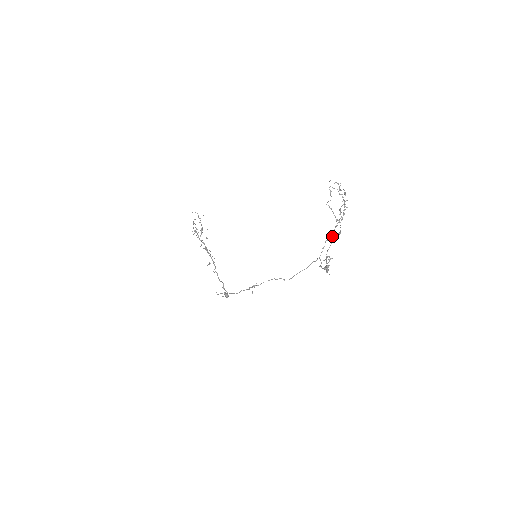
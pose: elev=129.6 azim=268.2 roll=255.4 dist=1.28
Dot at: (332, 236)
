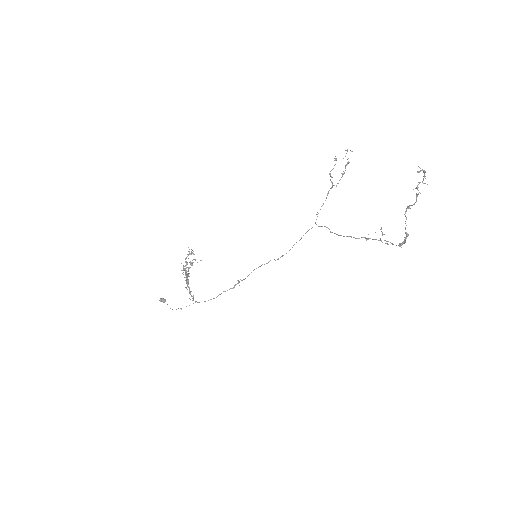
Dot at: occluded
